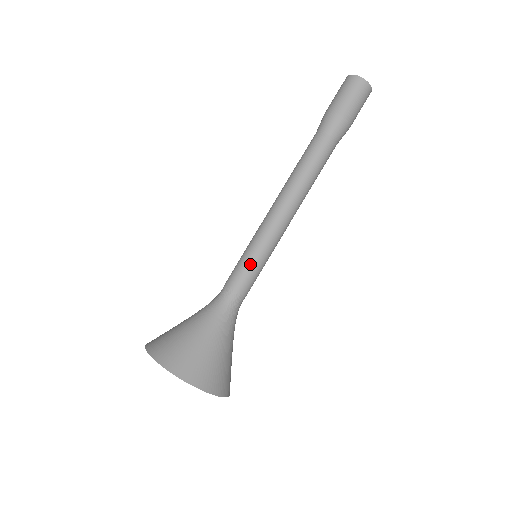
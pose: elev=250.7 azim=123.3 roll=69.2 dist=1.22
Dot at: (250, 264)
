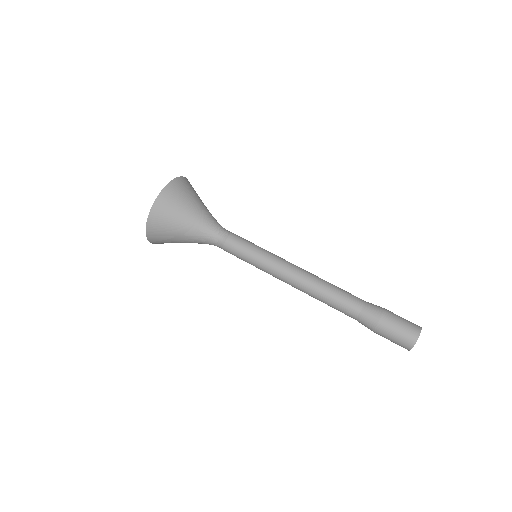
Dot at: (244, 258)
